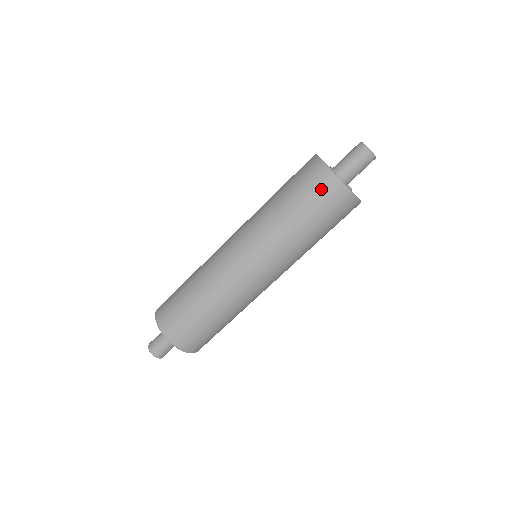
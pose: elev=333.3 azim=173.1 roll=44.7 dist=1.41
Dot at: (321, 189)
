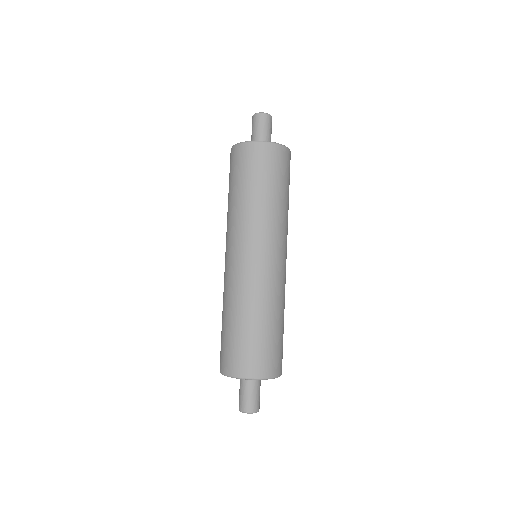
Dot at: (233, 162)
